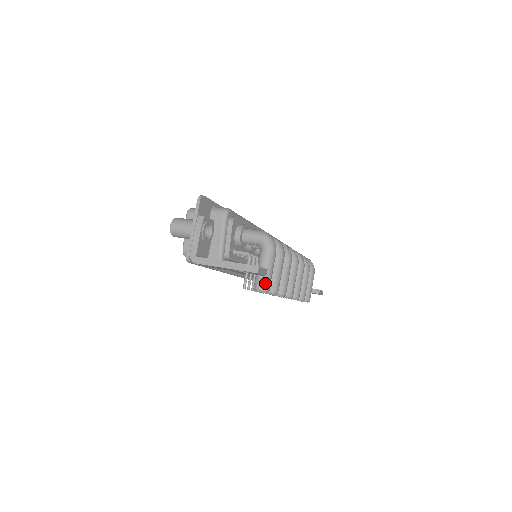
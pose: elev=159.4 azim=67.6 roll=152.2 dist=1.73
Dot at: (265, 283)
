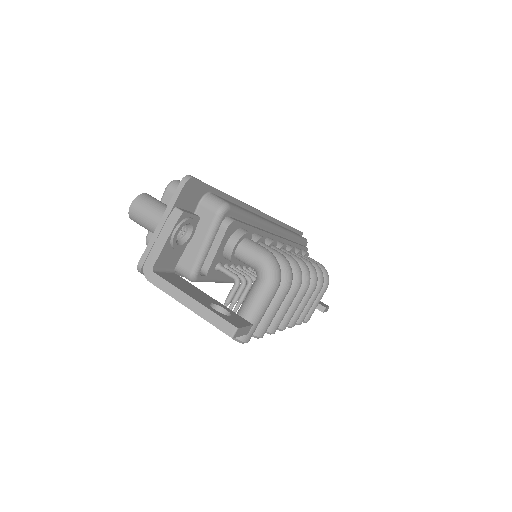
Dot at: occluded
